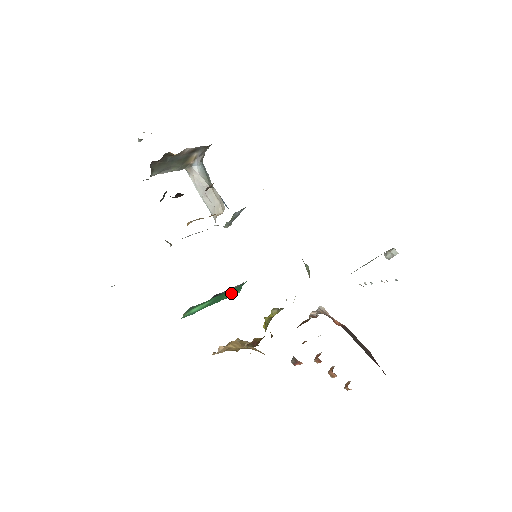
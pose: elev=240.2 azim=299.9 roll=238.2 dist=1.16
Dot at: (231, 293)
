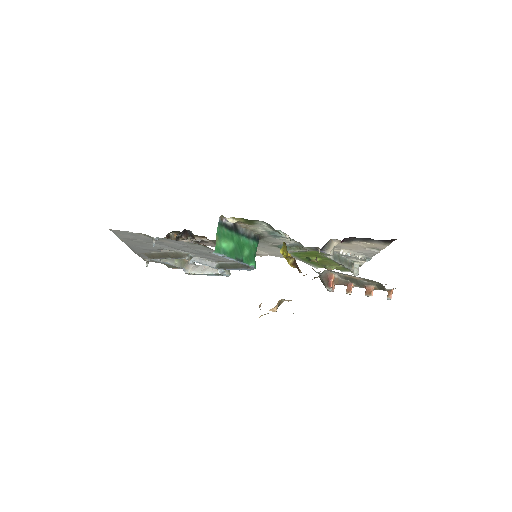
Dot at: (248, 254)
